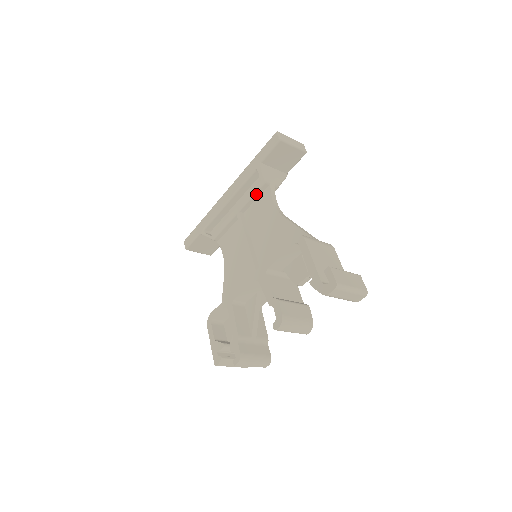
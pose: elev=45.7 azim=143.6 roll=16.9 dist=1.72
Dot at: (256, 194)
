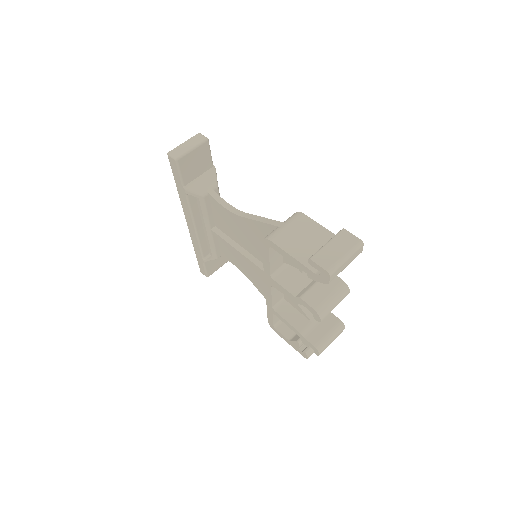
Dot at: (207, 209)
